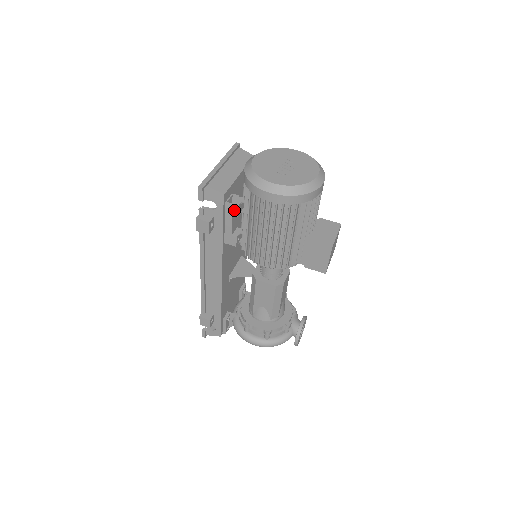
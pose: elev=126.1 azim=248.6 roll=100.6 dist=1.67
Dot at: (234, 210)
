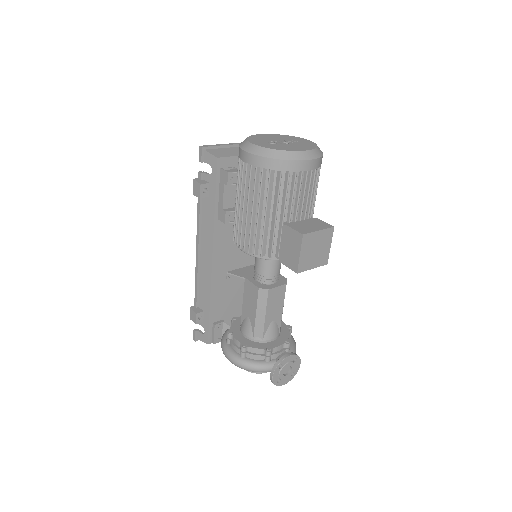
Dot at: (225, 177)
